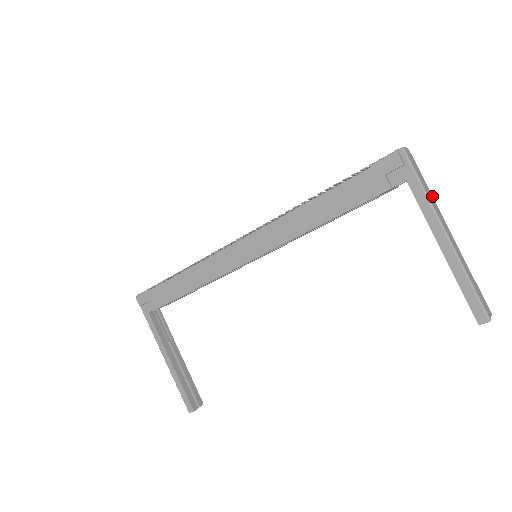
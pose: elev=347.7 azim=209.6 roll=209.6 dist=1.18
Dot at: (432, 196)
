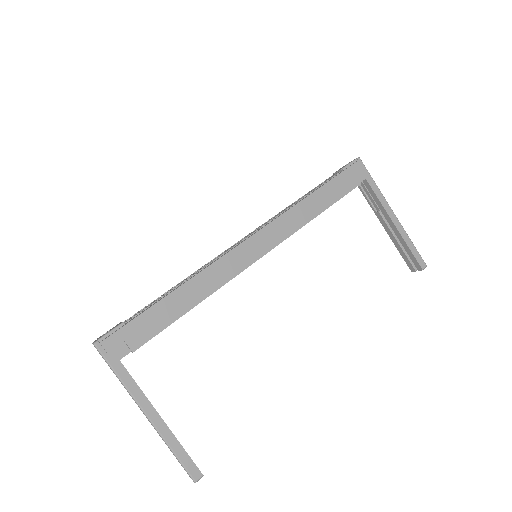
Dot at: occluded
